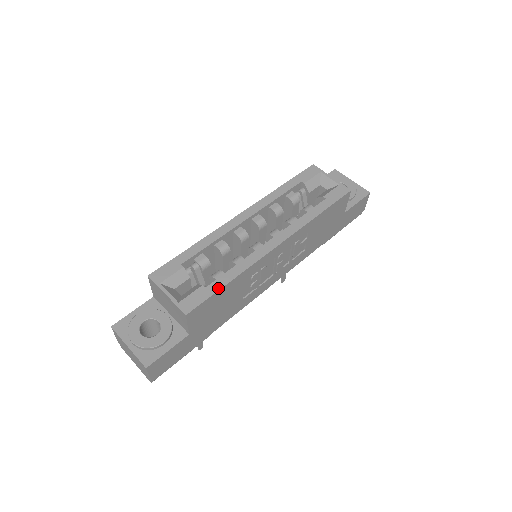
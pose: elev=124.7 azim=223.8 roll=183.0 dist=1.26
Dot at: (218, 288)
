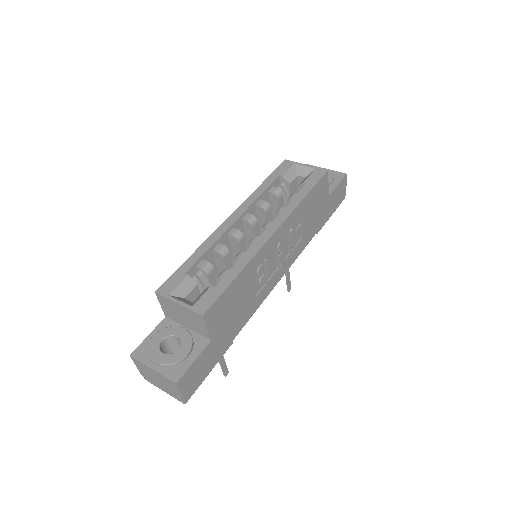
Dot at: (227, 283)
